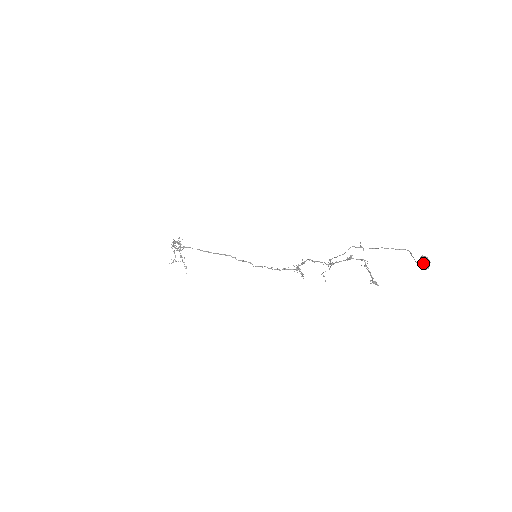
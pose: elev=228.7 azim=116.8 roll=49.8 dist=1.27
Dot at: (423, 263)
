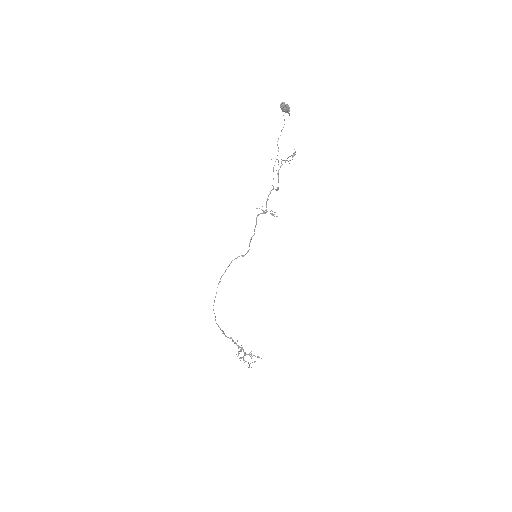
Dot at: (281, 106)
